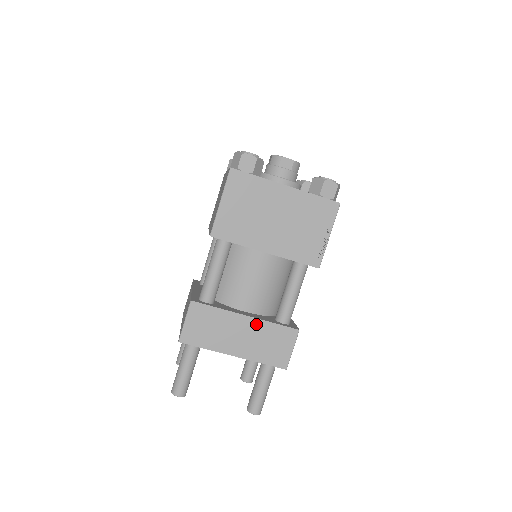
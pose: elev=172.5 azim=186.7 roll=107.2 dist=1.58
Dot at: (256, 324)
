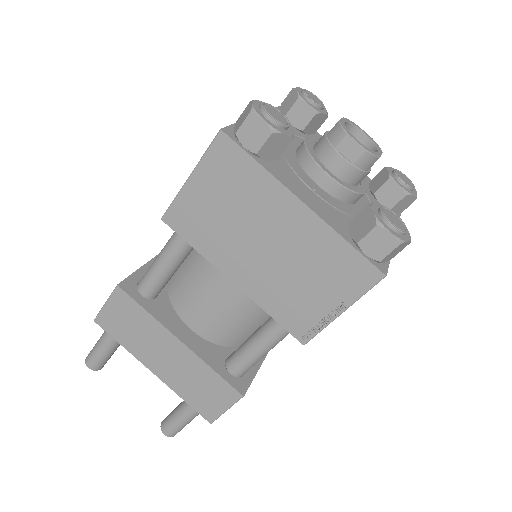
Dot at: (190, 357)
